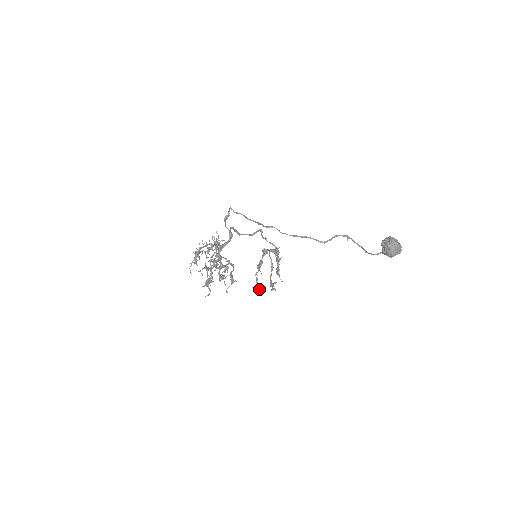
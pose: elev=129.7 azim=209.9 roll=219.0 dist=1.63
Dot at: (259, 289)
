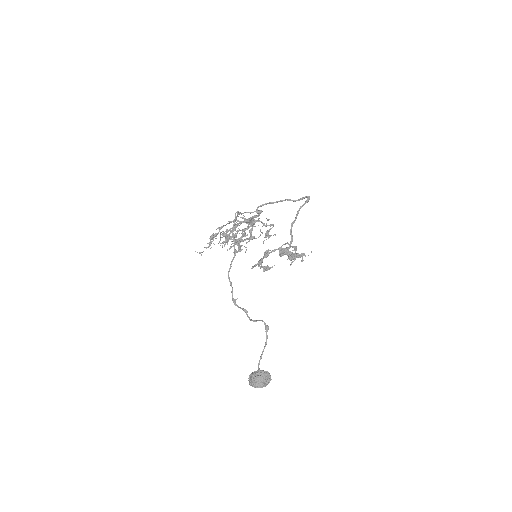
Dot at: (266, 270)
